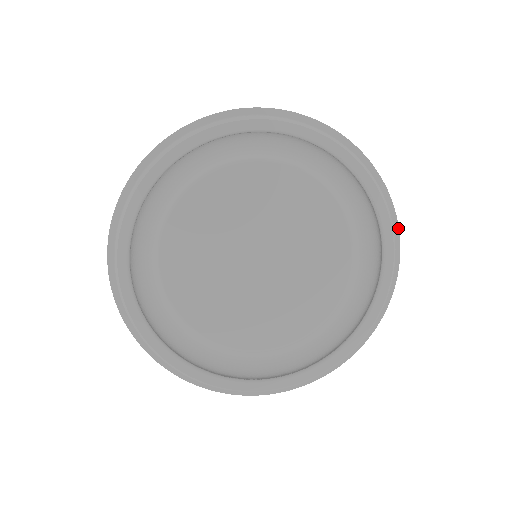
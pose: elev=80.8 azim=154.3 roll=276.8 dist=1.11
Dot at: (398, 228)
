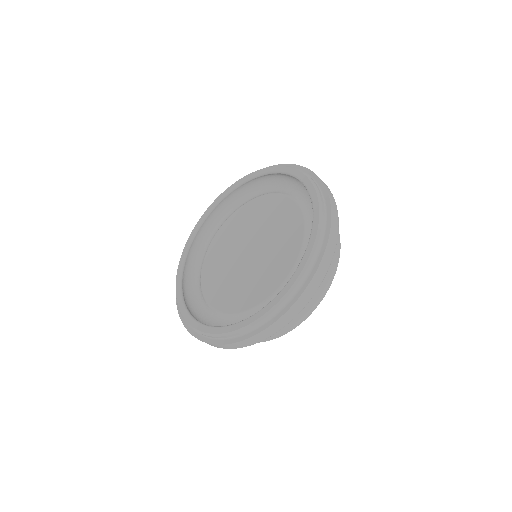
Dot at: (331, 214)
